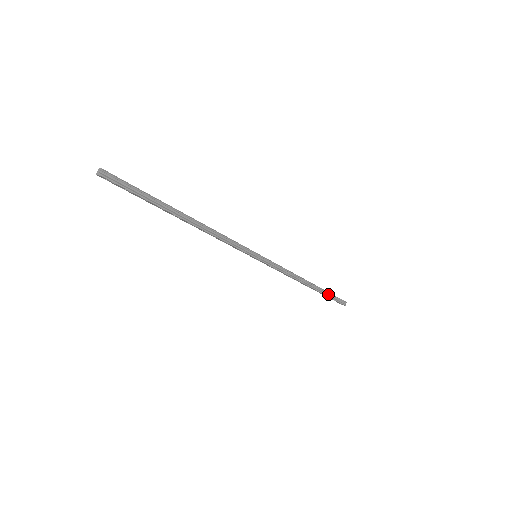
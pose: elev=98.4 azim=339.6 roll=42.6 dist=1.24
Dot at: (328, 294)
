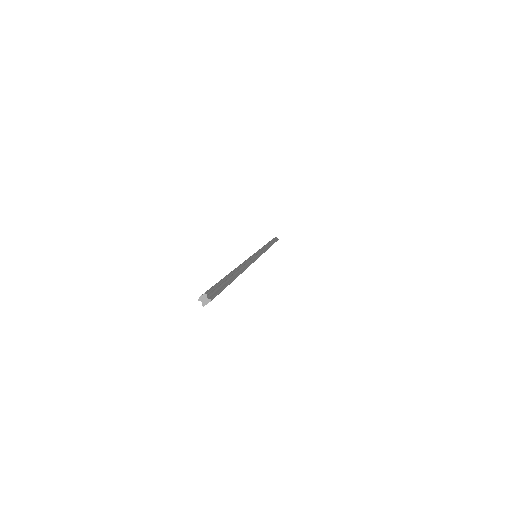
Dot at: (273, 241)
